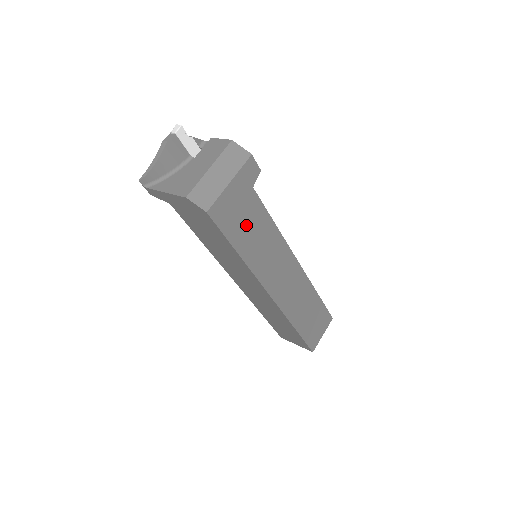
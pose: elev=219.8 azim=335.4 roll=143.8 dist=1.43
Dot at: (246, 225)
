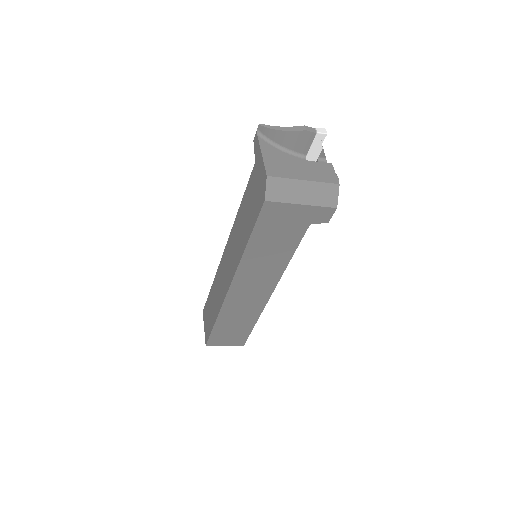
Dot at: (275, 237)
